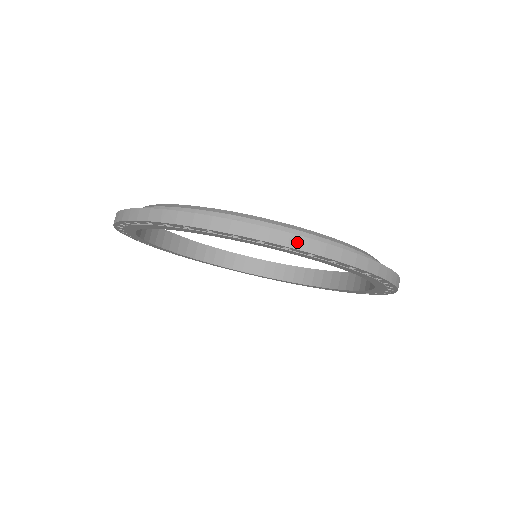
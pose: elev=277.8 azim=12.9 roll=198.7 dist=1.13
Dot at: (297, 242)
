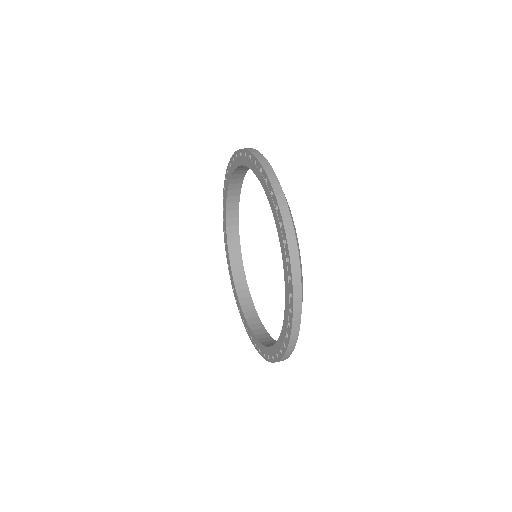
Dot at: (295, 264)
